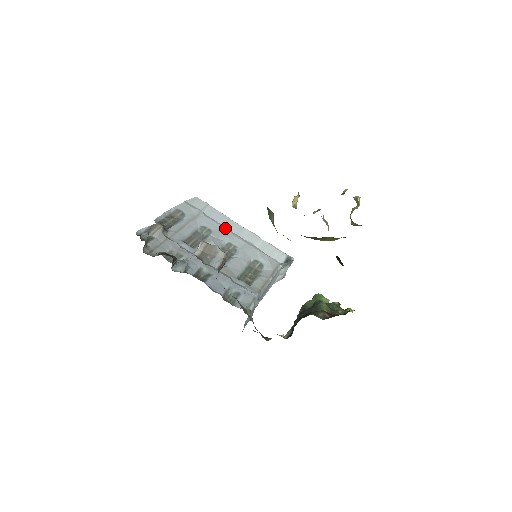
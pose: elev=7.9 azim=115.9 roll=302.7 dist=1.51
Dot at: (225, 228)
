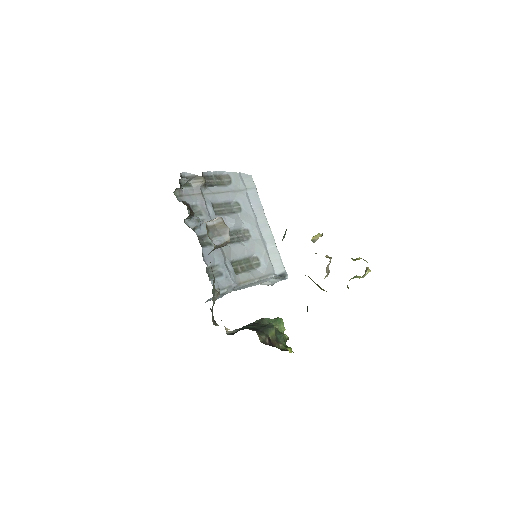
Dot at: (254, 216)
